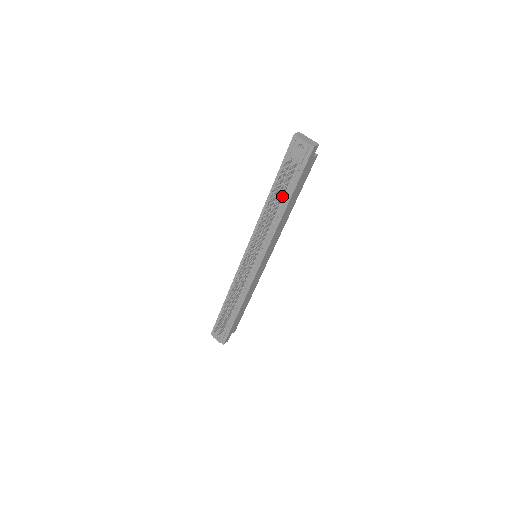
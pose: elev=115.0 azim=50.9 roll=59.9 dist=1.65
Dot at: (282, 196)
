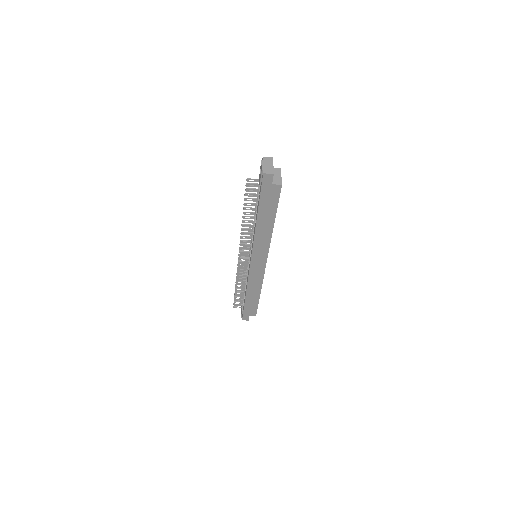
Dot at: (255, 209)
